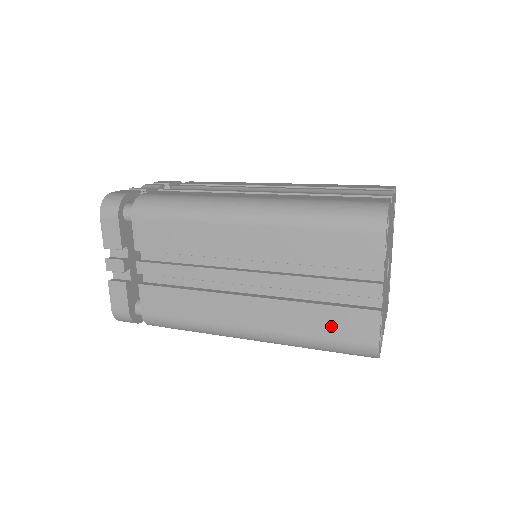
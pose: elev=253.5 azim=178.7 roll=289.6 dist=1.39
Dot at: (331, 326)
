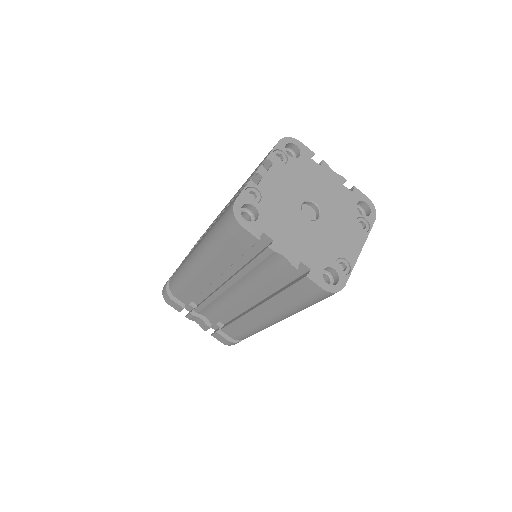
Dot at: occluded
